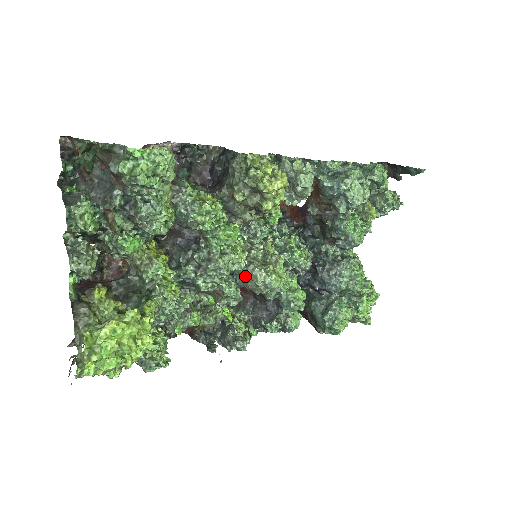
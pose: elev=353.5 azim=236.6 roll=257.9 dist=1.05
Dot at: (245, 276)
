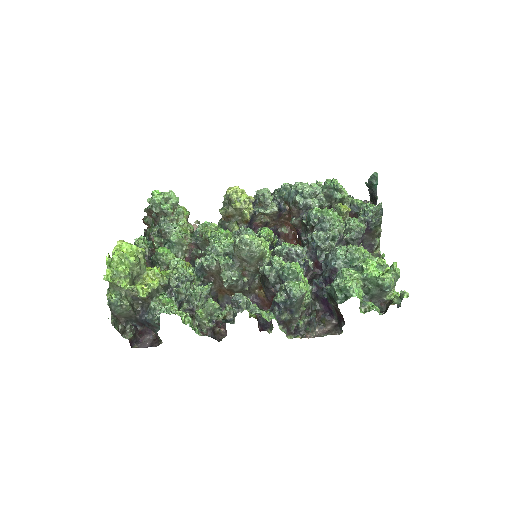
Dot at: (234, 251)
